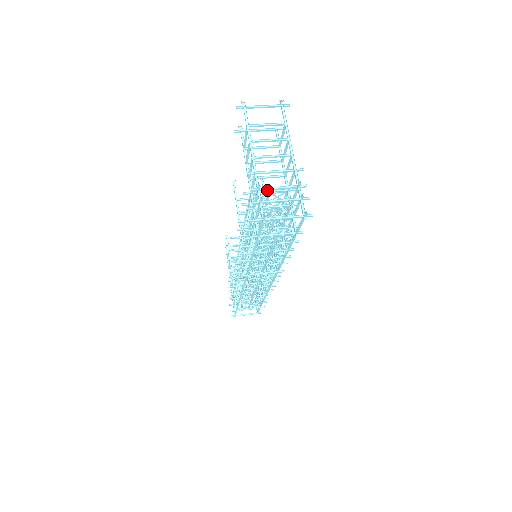
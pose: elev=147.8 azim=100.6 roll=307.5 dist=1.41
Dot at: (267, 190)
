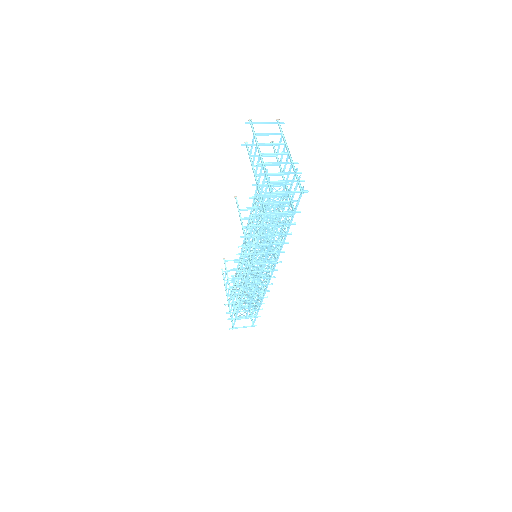
Dot at: (270, 183)
